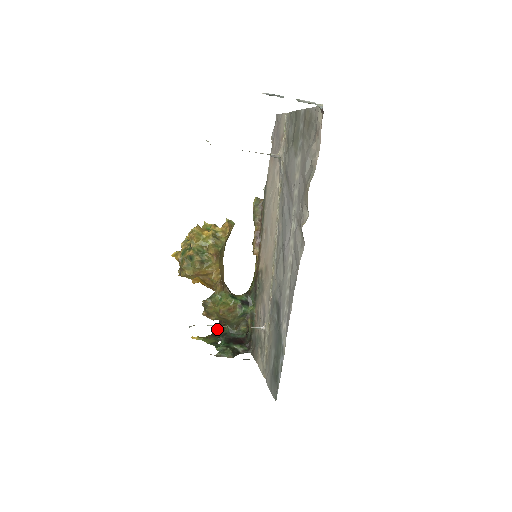
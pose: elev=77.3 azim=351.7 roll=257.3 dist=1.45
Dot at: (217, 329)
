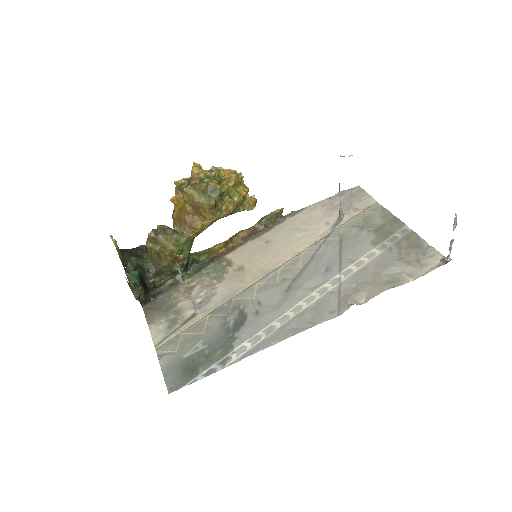
Dot at: (129, 251)
